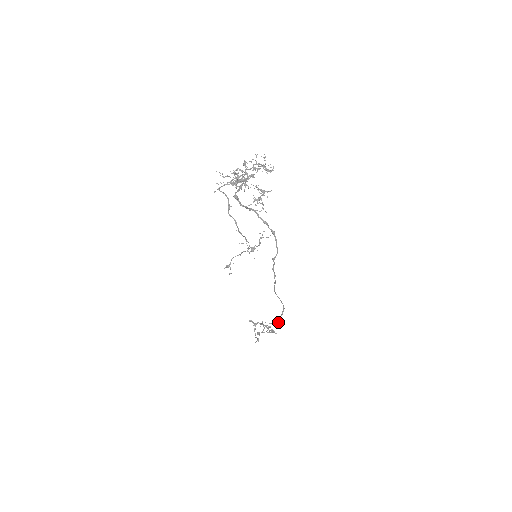
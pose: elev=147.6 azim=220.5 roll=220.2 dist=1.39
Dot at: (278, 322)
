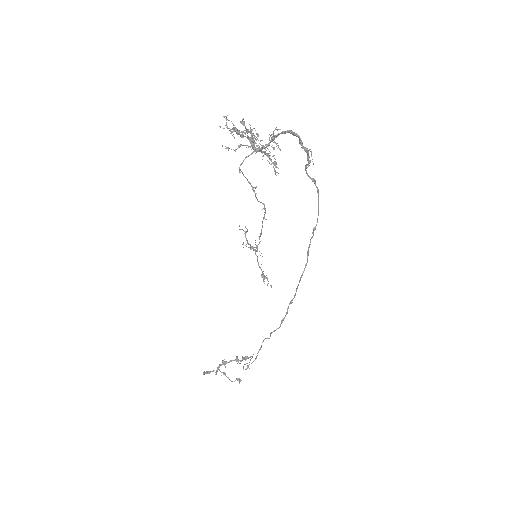
Dot at: occluded
